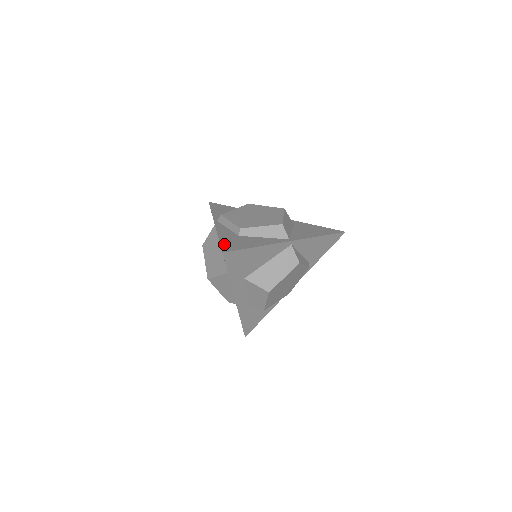
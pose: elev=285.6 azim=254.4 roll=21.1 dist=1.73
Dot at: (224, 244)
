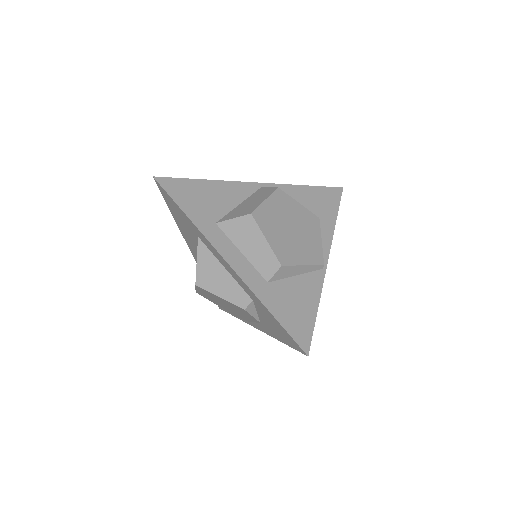
Dot at: occluded
